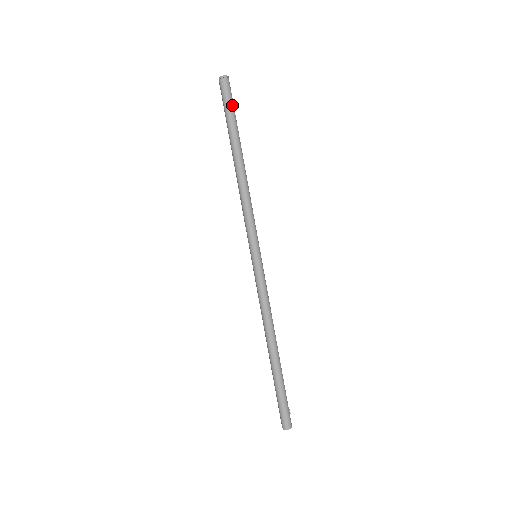
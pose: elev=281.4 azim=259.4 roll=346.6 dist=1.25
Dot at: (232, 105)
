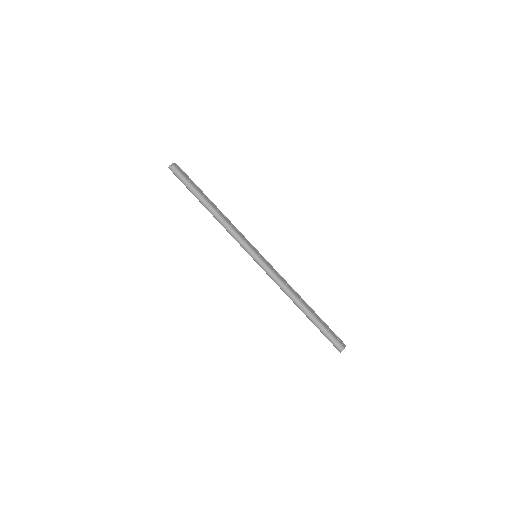
Dot at: (185, 179)
